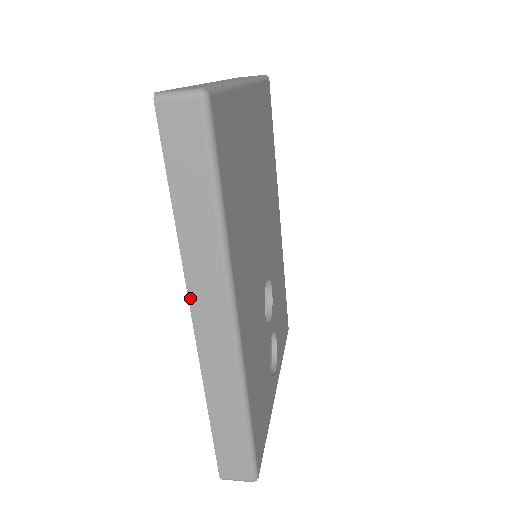
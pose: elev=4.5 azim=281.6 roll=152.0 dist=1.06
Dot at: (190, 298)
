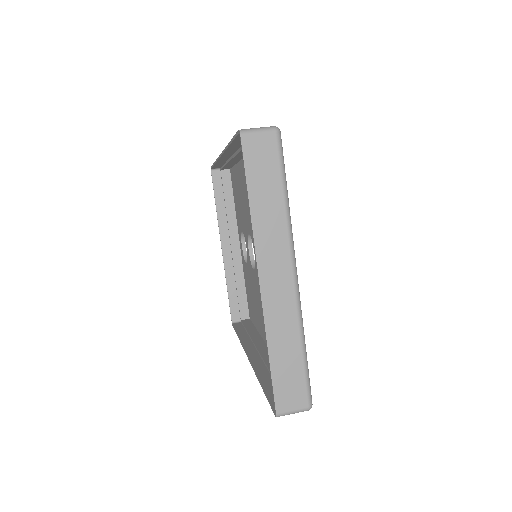
Dot at: occluded
